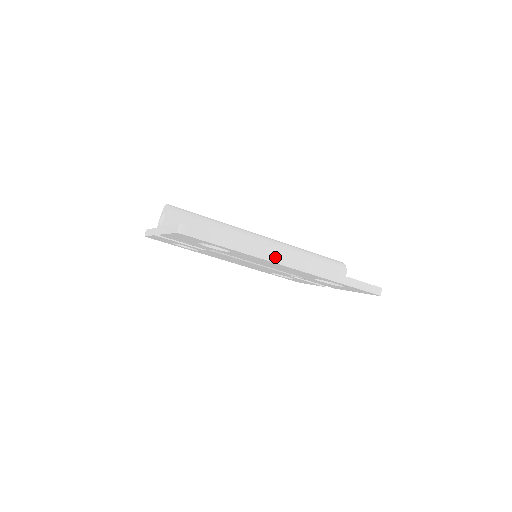
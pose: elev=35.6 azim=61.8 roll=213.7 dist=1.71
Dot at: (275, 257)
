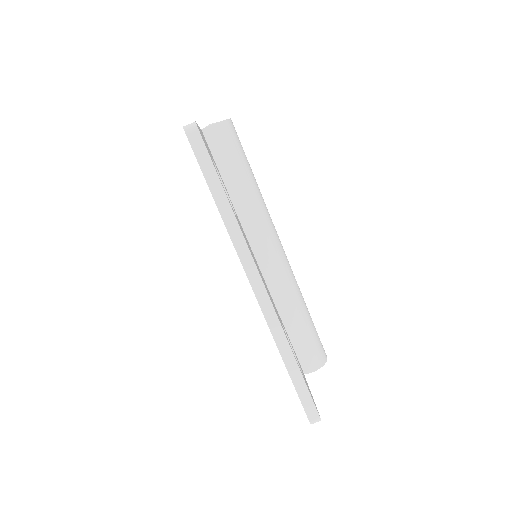
Dot at: (249, 261)
